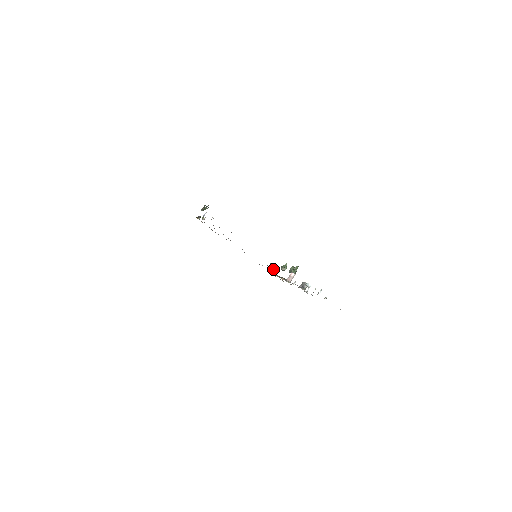
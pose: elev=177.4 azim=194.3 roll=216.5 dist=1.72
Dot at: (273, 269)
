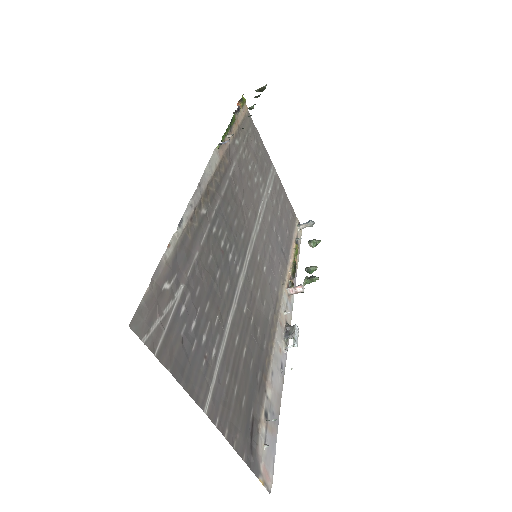
Dot at: (305, 224)
